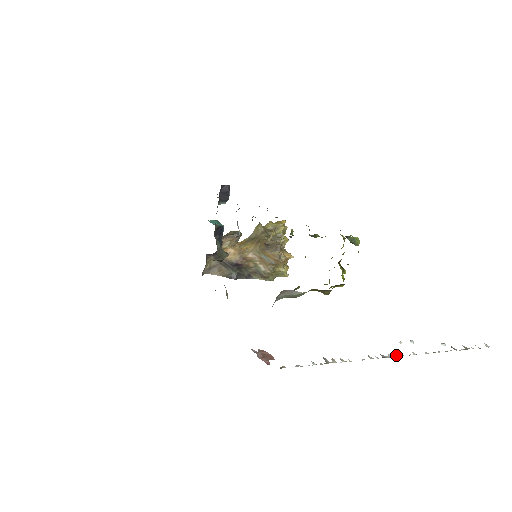
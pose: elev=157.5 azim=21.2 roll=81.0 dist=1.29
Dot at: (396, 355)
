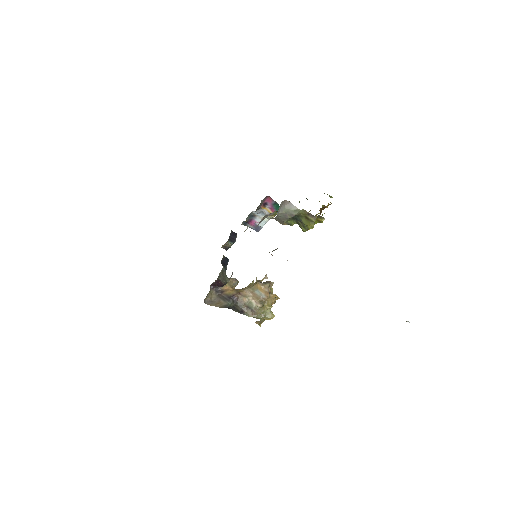
Dot at: occluded
